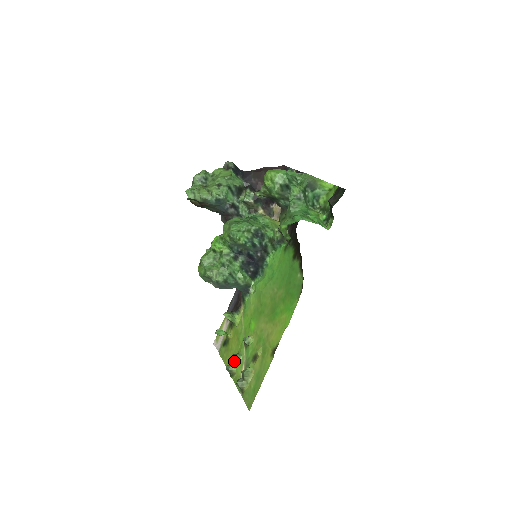
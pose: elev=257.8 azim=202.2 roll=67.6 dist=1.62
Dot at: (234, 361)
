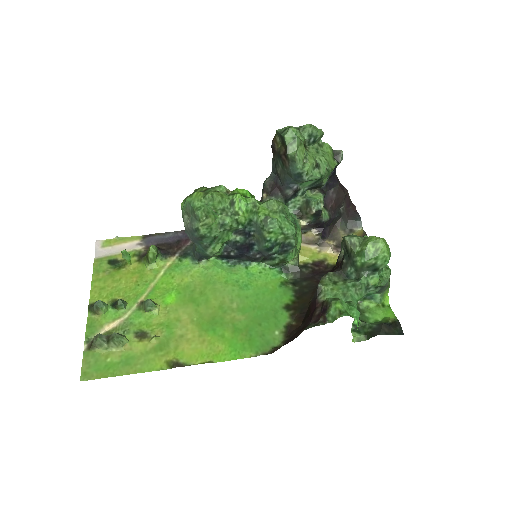
Dot at: (109, 299)
